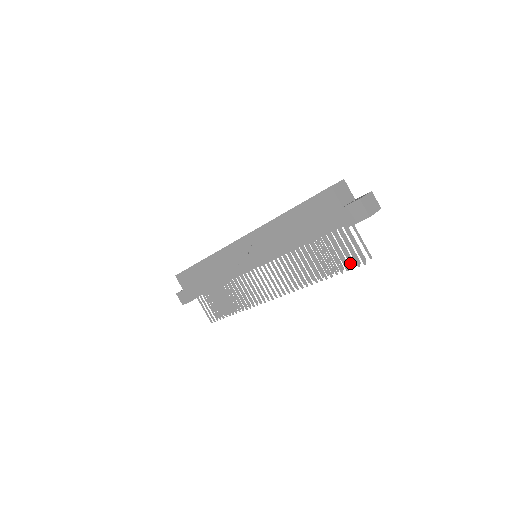
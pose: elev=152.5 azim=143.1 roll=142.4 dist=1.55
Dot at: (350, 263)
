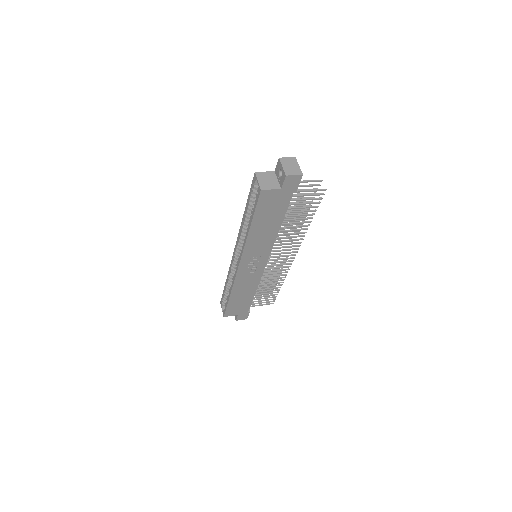
Dot at: (317, 199)
